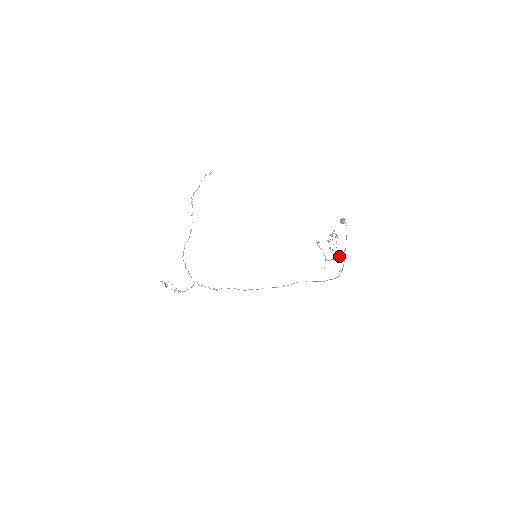
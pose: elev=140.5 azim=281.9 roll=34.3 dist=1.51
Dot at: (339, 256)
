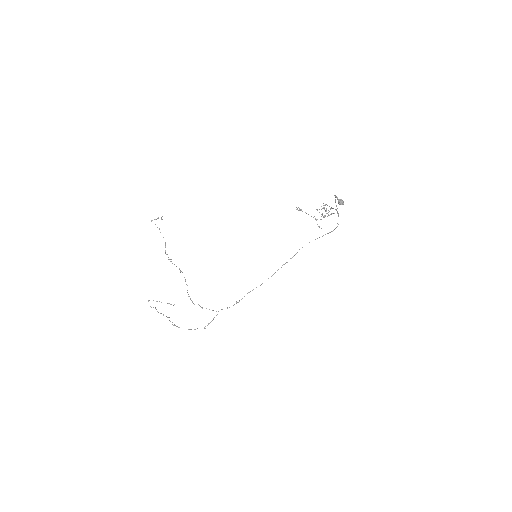
Dot at: occluded
